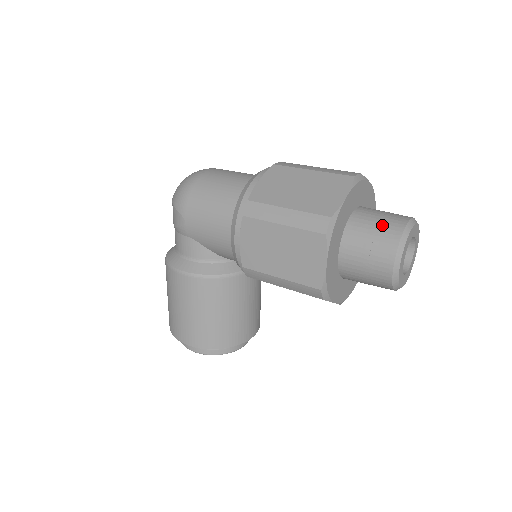
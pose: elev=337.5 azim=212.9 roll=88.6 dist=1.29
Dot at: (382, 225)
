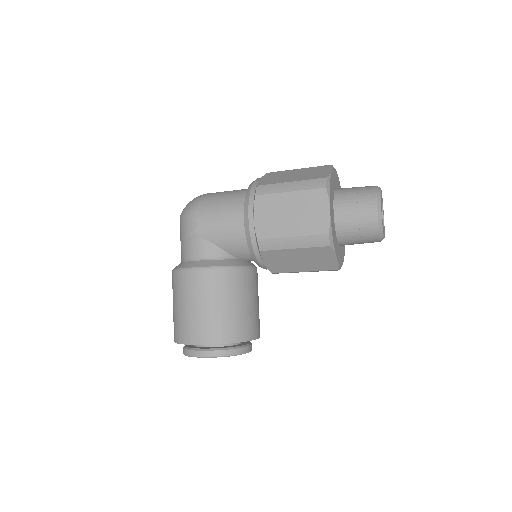
Dot at: (360, 188)
